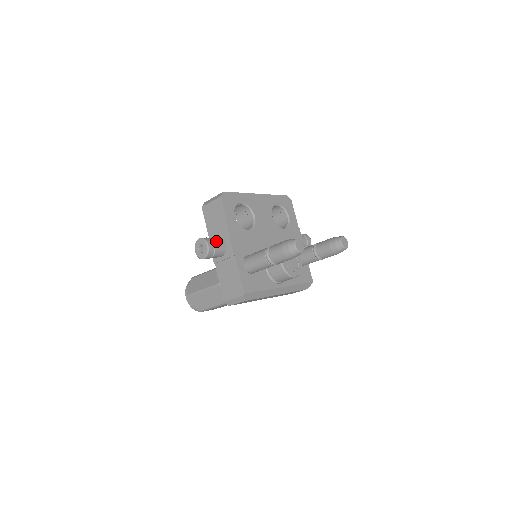
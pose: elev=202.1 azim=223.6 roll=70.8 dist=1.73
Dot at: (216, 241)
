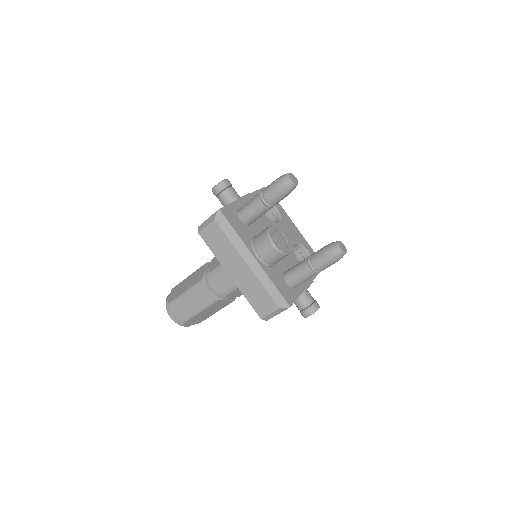
Dot at: (234, 189)
